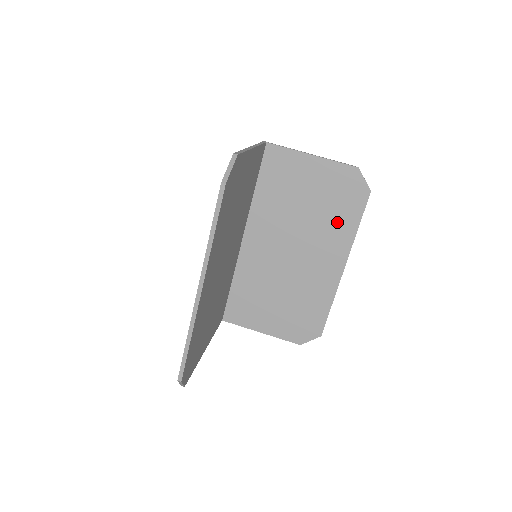
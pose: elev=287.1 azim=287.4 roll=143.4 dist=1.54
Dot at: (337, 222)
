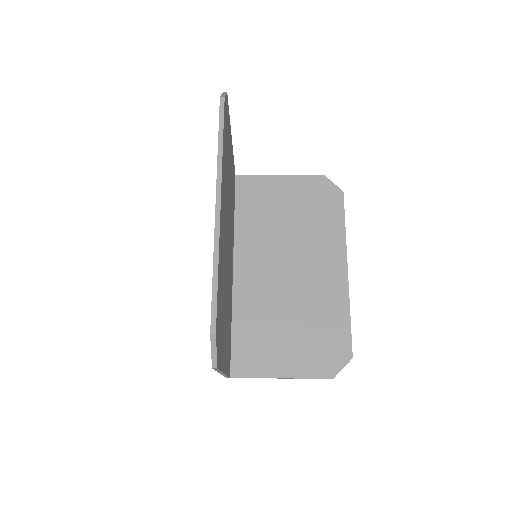
Dot at: (323, 227)
